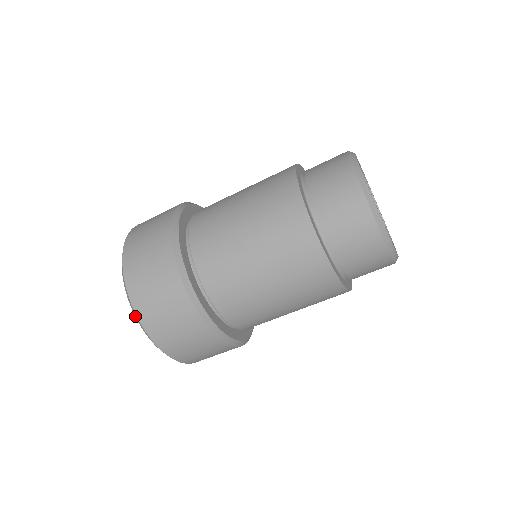
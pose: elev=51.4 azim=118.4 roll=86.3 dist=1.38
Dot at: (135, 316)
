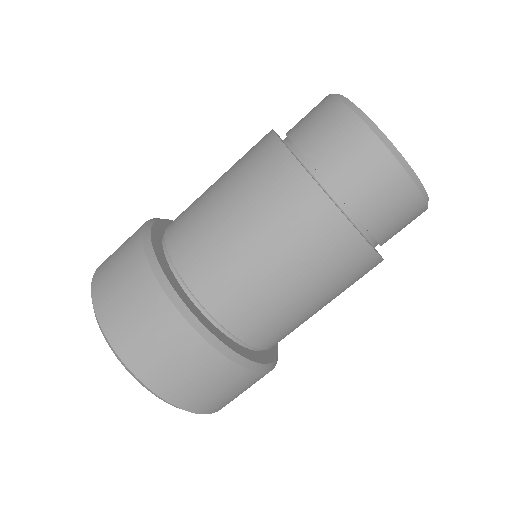
Dot at: occluded
